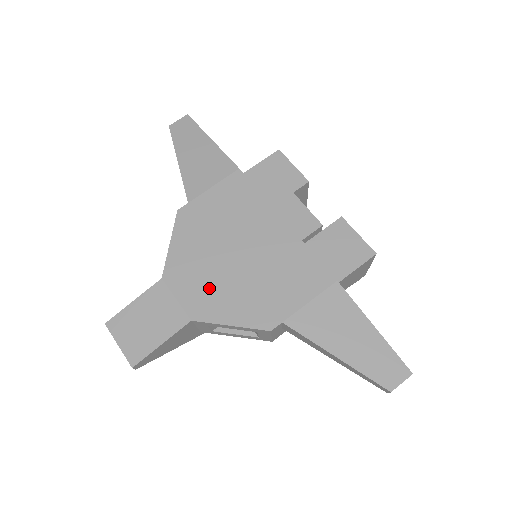
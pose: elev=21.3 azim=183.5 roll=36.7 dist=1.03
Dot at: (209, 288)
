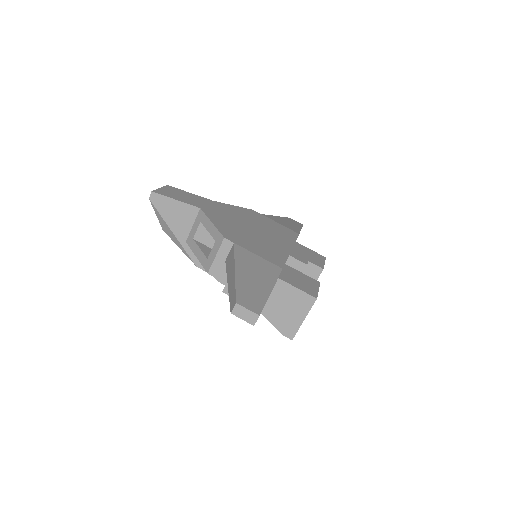
Dot at: (225, 216)
